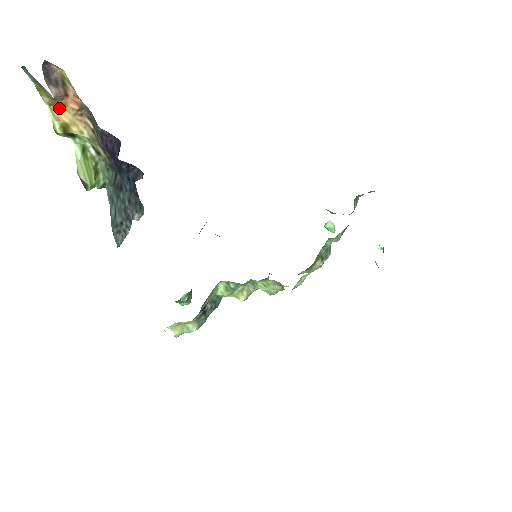
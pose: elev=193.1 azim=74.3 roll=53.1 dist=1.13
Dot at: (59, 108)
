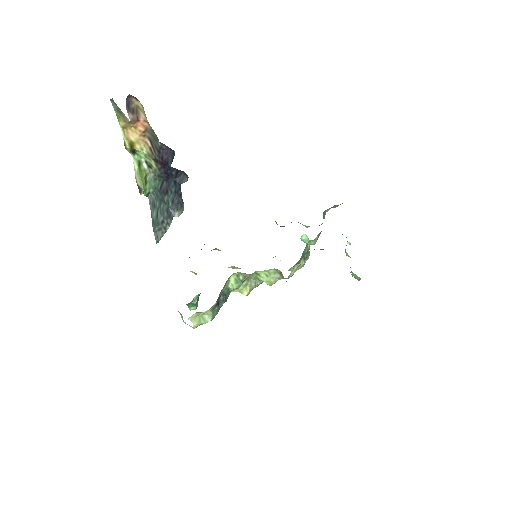
Dot at: (129, 131)
